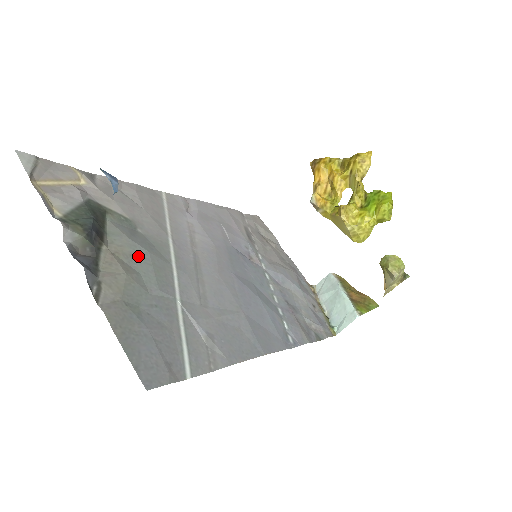
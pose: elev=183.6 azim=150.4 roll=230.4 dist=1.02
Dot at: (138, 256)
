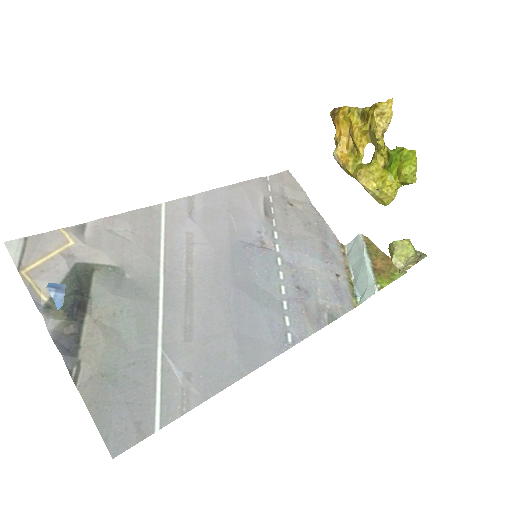
Dot at: (121, 311)
